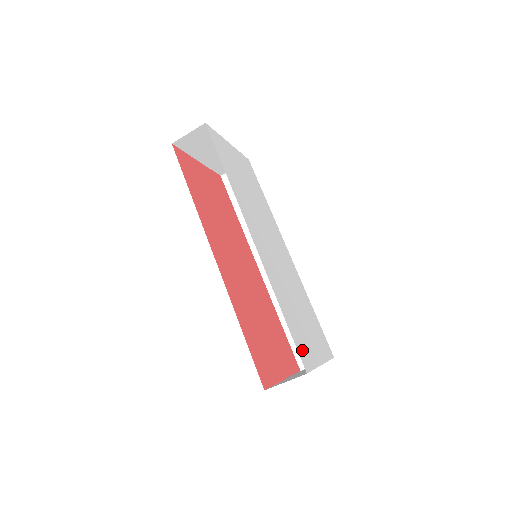
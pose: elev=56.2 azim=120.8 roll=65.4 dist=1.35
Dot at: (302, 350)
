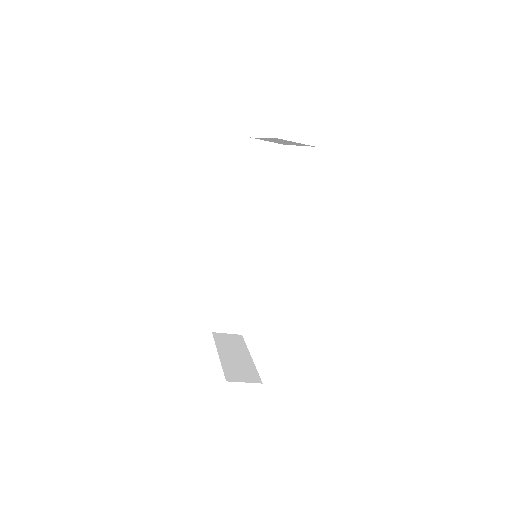
Dot at: occluded
